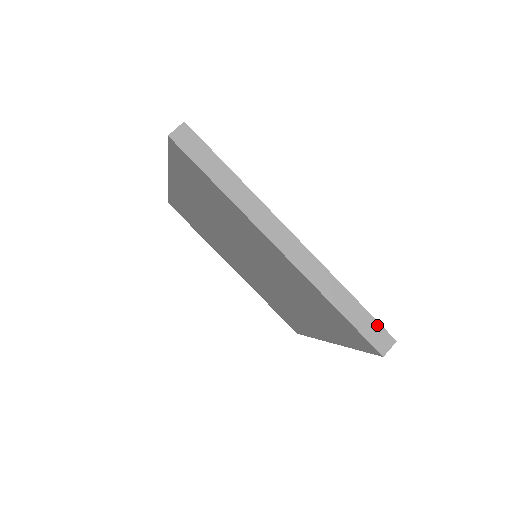
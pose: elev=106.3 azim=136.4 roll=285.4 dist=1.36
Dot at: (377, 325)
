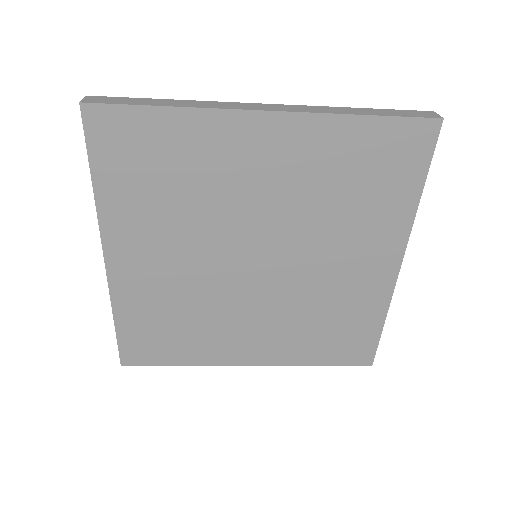
Dot at: (406, 111)
